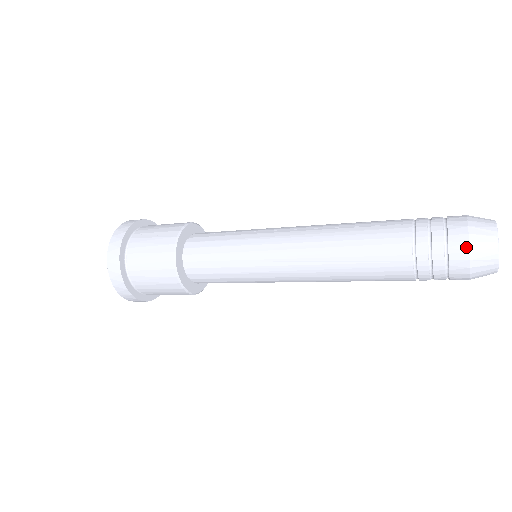
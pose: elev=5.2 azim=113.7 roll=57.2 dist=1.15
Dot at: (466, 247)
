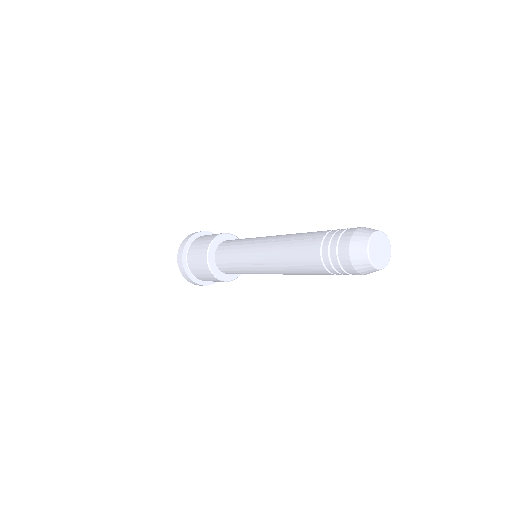
Dot at: (348, 257)
